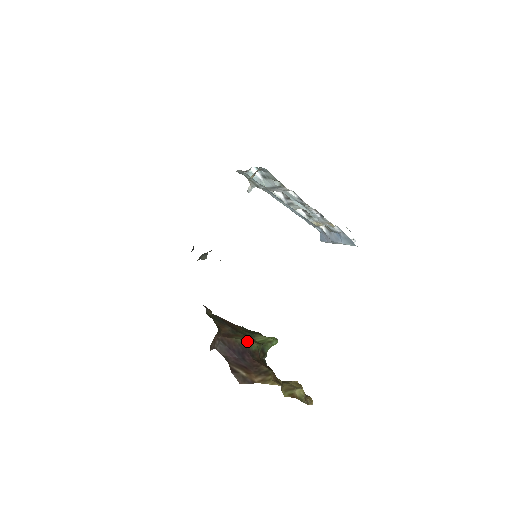
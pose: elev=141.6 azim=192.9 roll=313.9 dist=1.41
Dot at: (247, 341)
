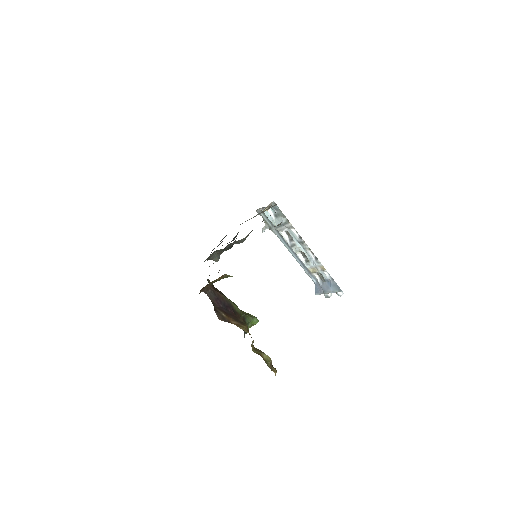
Dot at: (233, 303)
